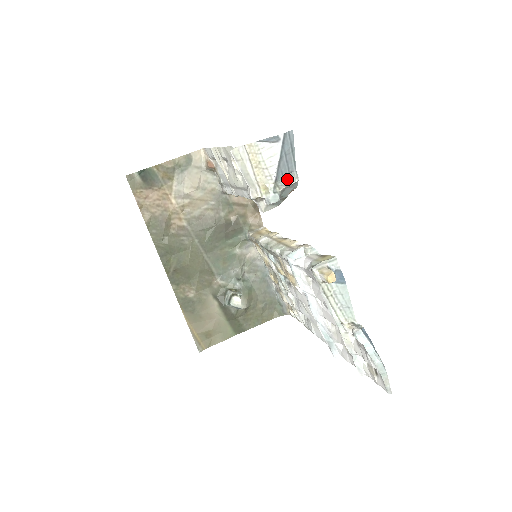
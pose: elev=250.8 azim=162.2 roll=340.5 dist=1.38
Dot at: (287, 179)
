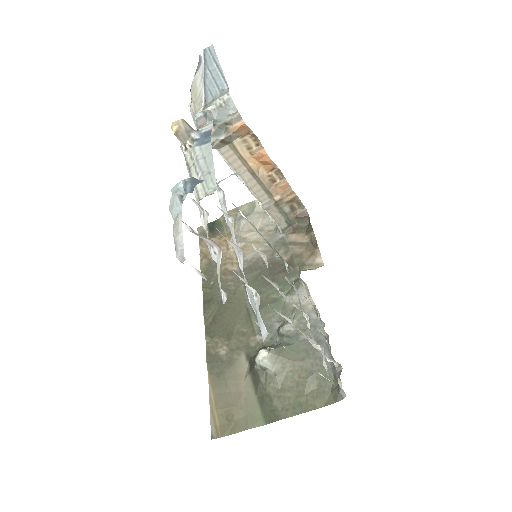
Dot at: (217, 97)
